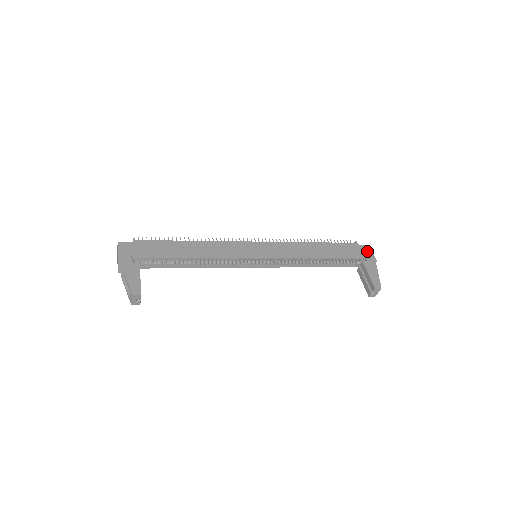
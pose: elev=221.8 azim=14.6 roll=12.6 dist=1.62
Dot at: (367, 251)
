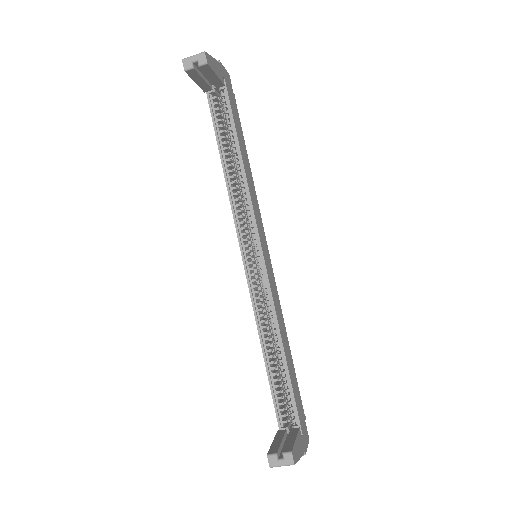
Dot at: (306, 436)
